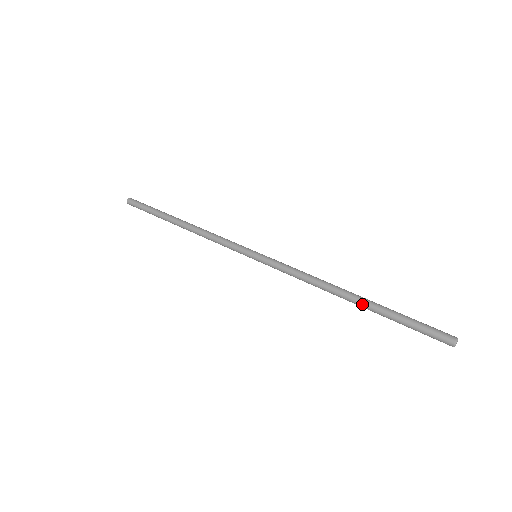
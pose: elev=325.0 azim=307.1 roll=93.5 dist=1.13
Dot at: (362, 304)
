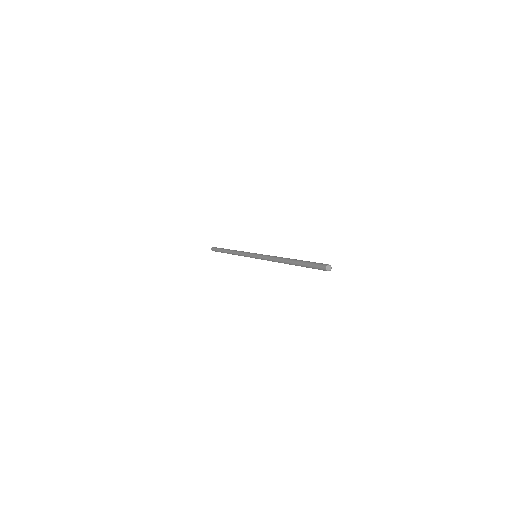
Dot at: (293, 260)
